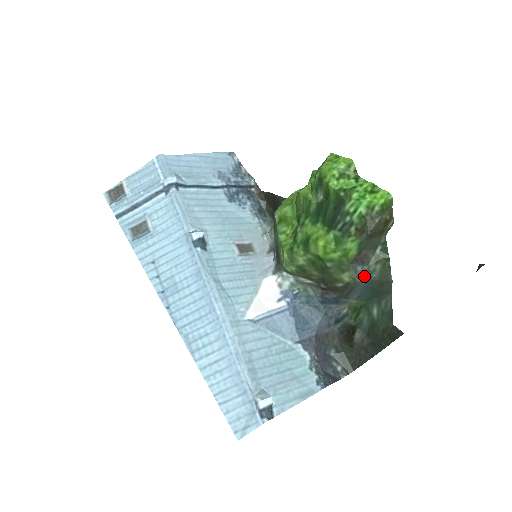
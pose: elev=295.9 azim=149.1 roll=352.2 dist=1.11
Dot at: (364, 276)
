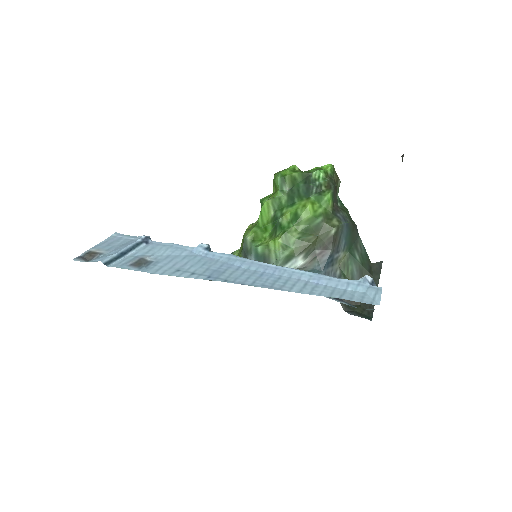
Dot at: (344, 220)
